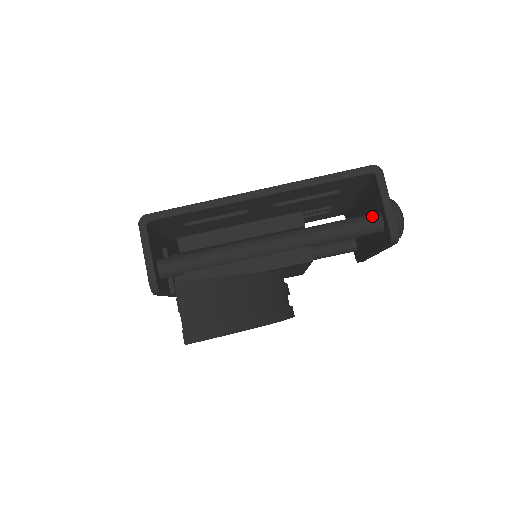
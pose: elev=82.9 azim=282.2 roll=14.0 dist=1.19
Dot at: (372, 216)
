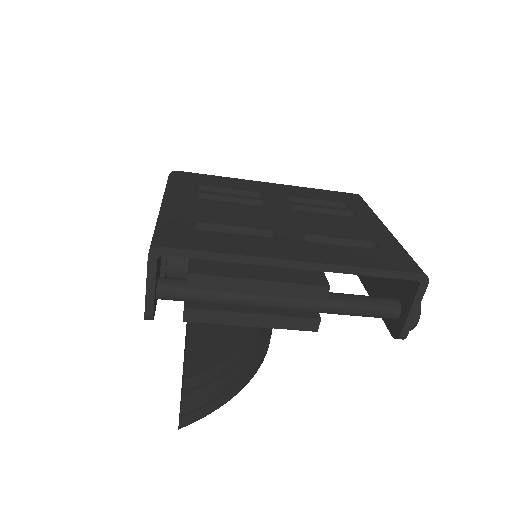
Dot at: (392, 307)
